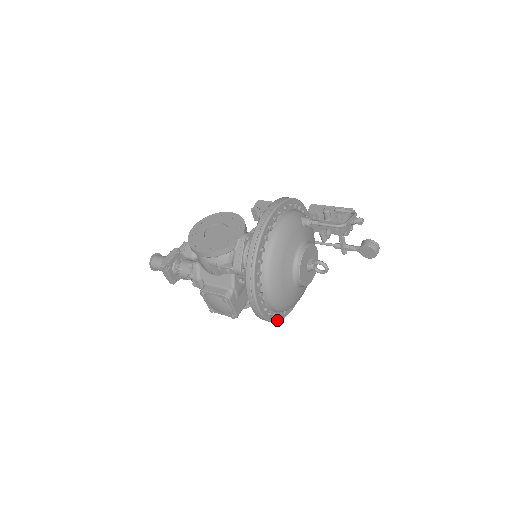
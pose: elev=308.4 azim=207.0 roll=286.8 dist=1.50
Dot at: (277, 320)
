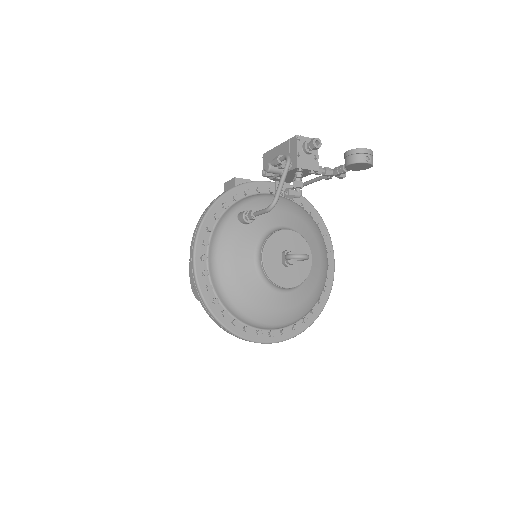
Dot at: (315, 318)
